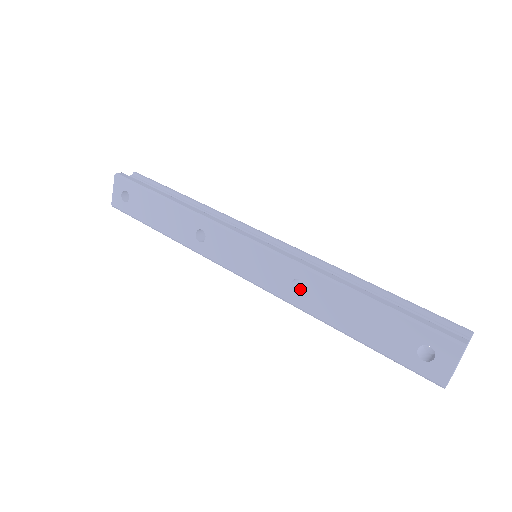
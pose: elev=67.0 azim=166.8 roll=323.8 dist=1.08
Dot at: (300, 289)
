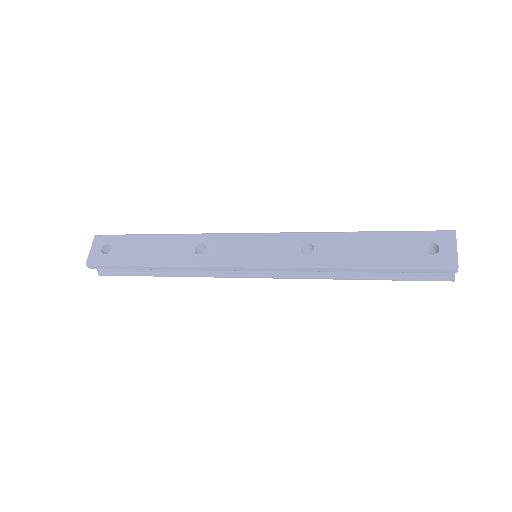
Dot at: occluded
